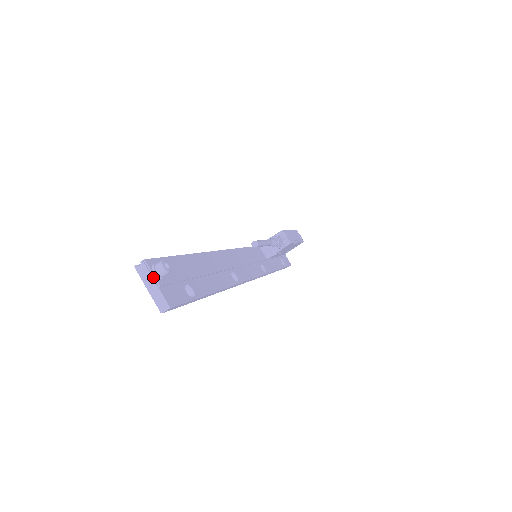
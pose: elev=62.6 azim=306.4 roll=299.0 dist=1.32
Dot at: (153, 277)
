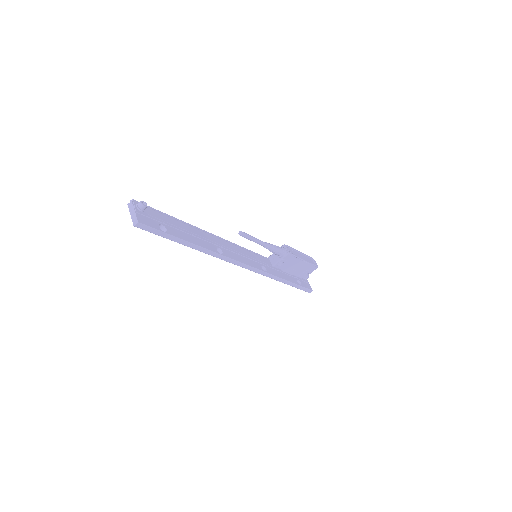
Dot at: (134, 208)
